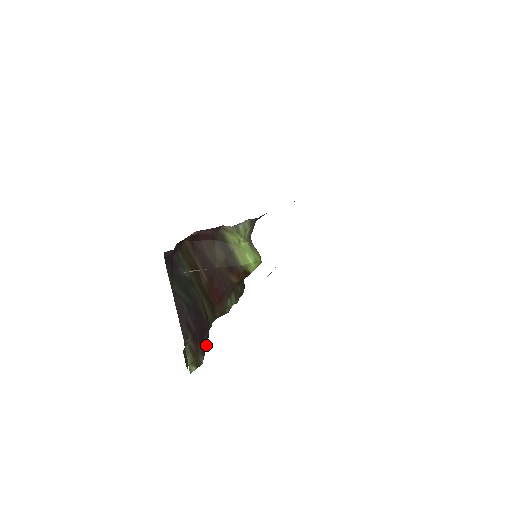
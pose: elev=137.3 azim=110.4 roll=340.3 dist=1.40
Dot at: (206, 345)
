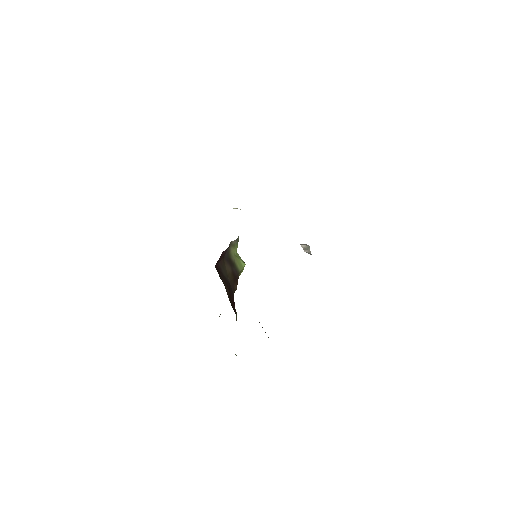
Dot at: occluded
